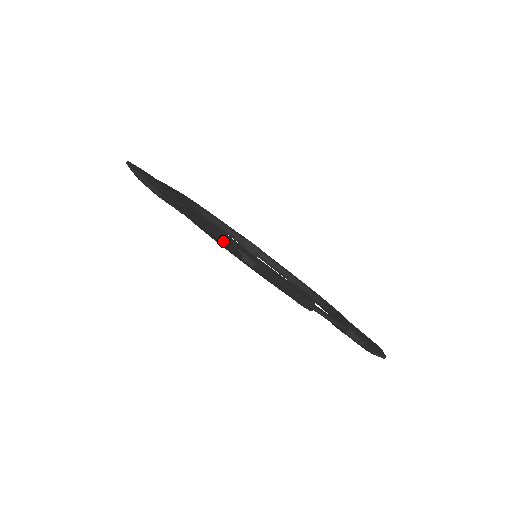
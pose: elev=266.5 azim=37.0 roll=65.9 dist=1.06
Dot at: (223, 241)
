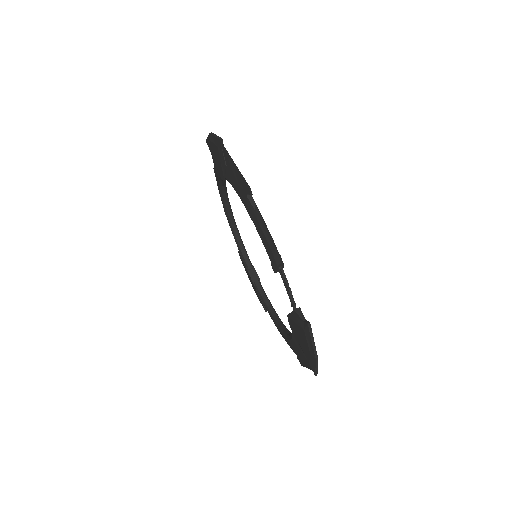
Dot at: (244, 180)
